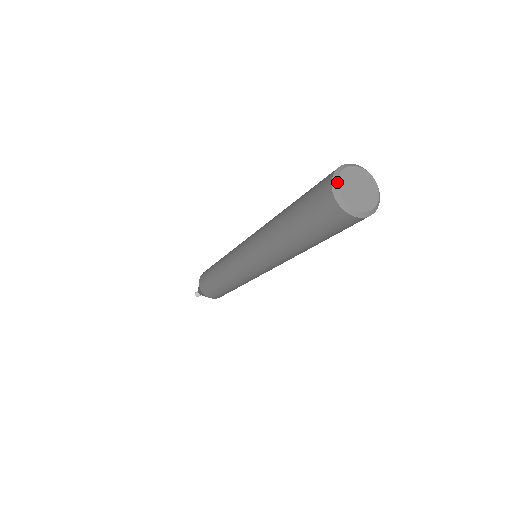
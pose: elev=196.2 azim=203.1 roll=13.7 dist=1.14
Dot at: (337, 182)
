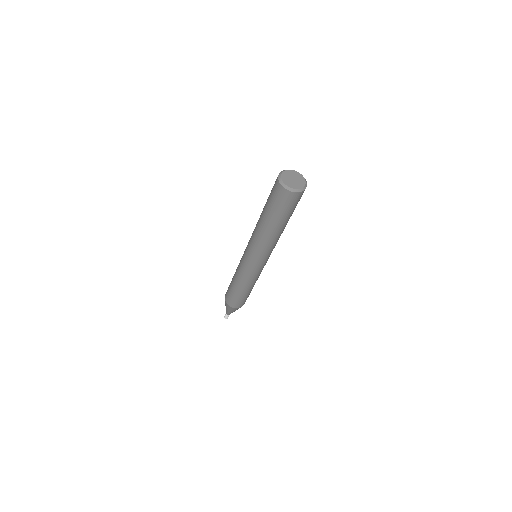
Dot at: (281, 174)
